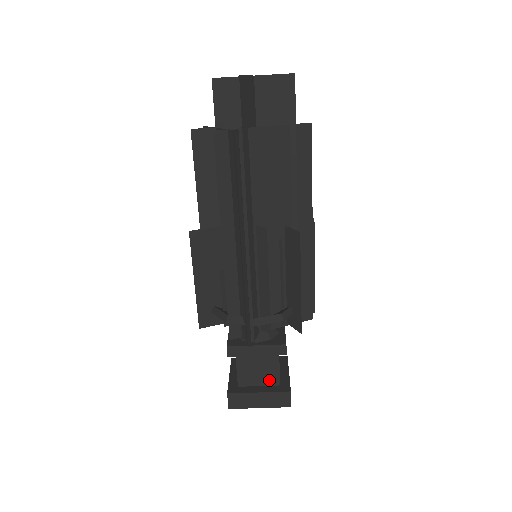
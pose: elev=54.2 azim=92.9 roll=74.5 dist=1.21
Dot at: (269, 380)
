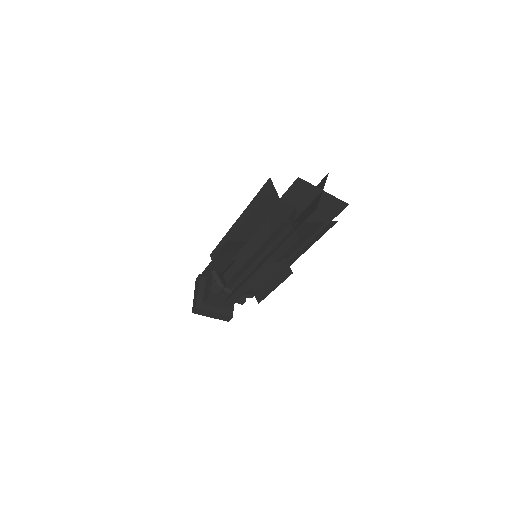
Dot at: (223, 307)
